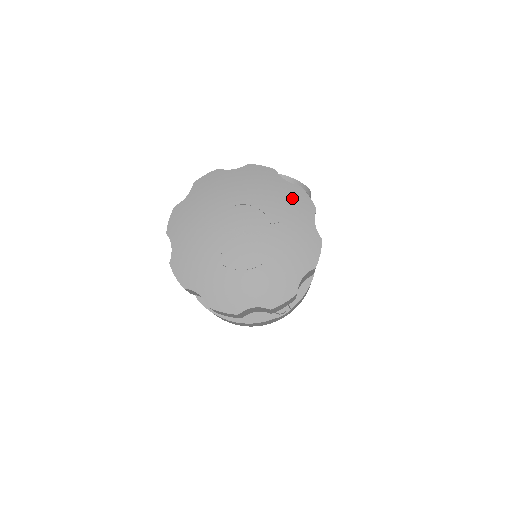
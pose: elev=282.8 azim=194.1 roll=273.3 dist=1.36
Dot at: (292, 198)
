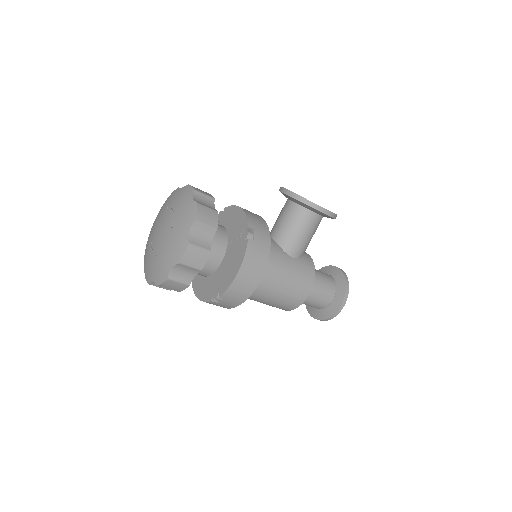
Dot at: (187, 211)
